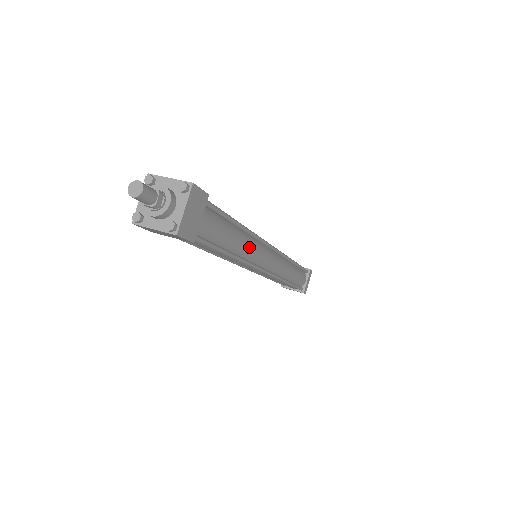
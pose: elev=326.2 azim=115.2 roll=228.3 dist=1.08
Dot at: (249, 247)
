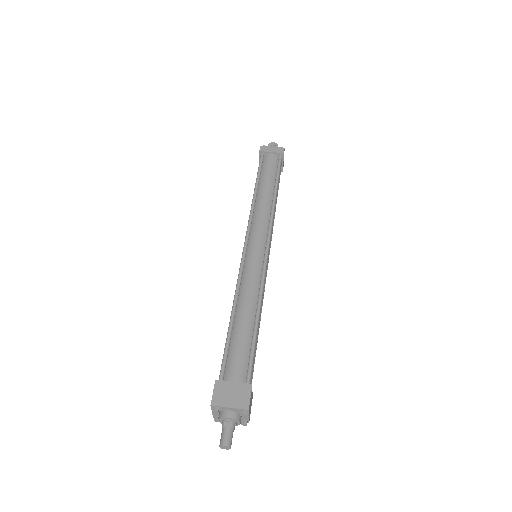
Dot at: (262, 301)
